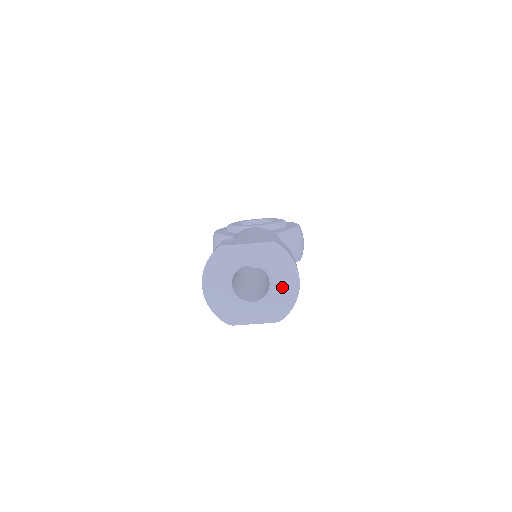
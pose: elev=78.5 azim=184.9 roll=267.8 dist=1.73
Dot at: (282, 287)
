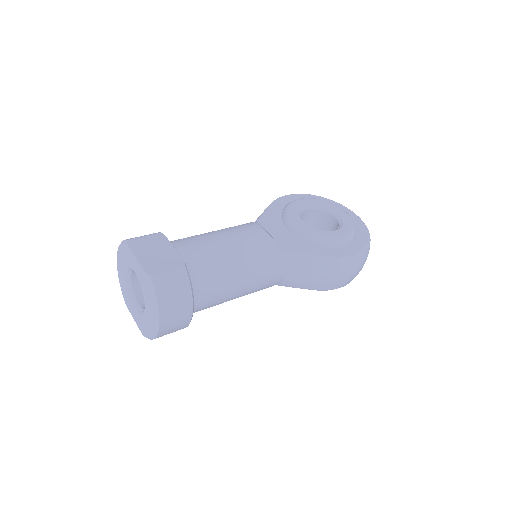
Dot at: (148, 317)
